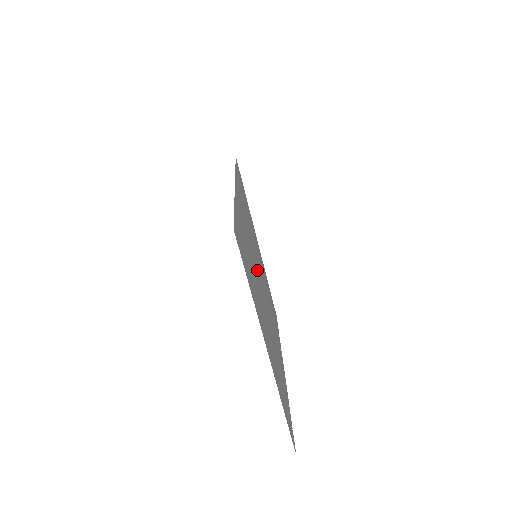
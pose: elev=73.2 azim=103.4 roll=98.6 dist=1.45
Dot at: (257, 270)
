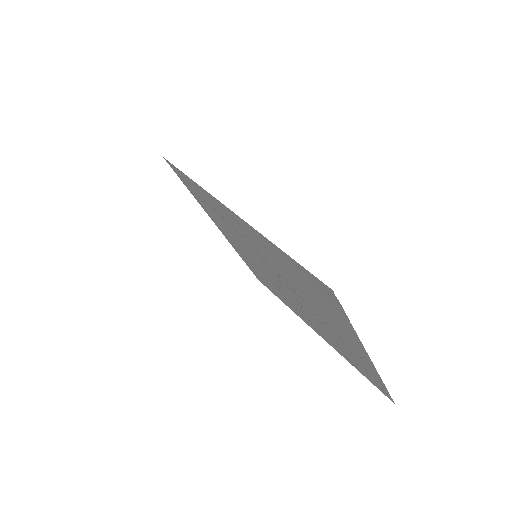
Dot at: (275, 273)
